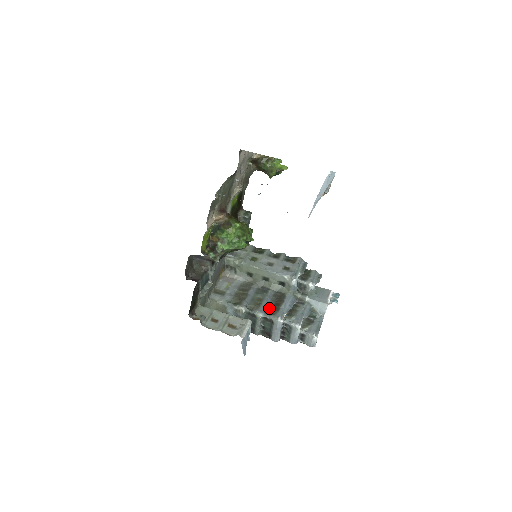
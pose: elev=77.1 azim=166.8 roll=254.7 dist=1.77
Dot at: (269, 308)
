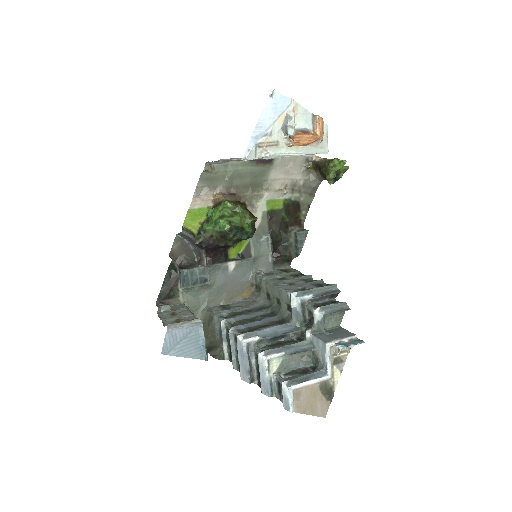
Dot at: (249, 327)
